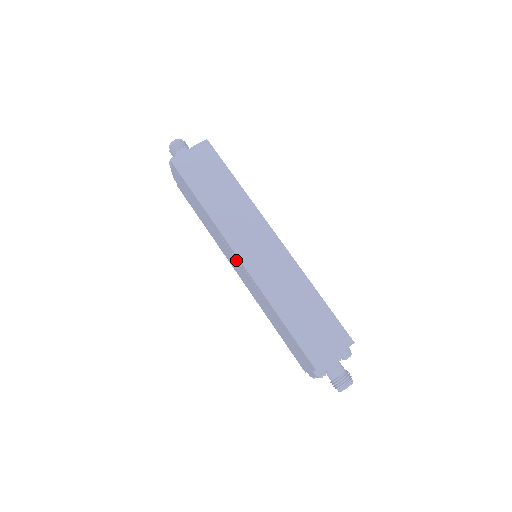
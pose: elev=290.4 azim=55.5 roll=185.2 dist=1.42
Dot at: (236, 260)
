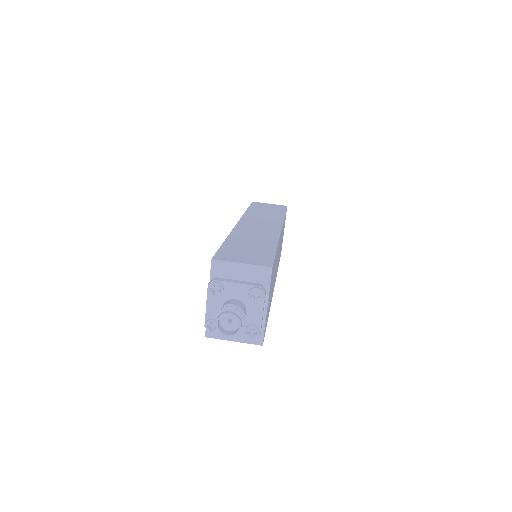
Dot at: occluded
